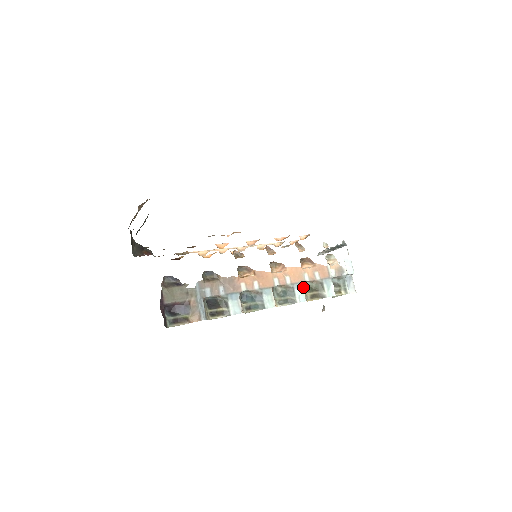
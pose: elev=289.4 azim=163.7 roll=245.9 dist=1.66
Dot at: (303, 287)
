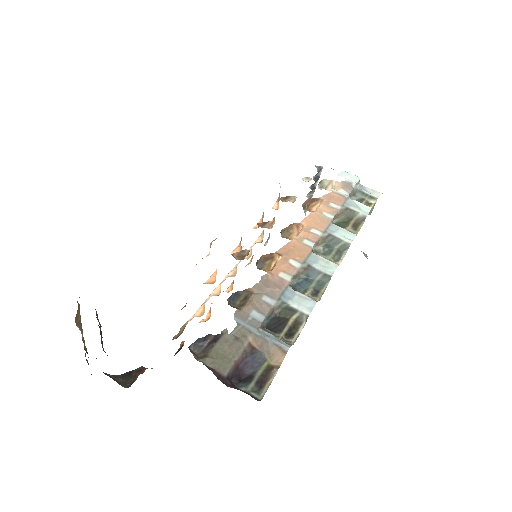
Dot at: (337, 226)
